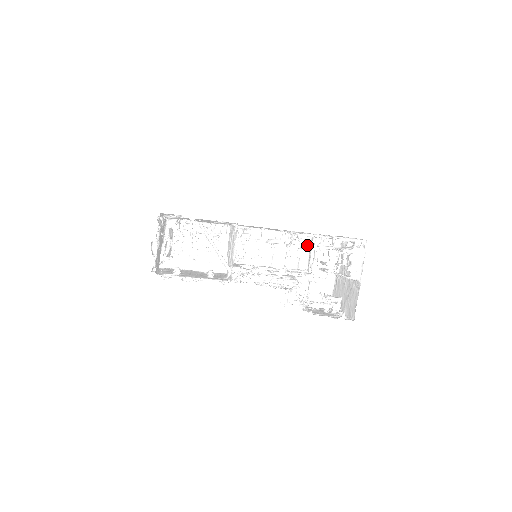
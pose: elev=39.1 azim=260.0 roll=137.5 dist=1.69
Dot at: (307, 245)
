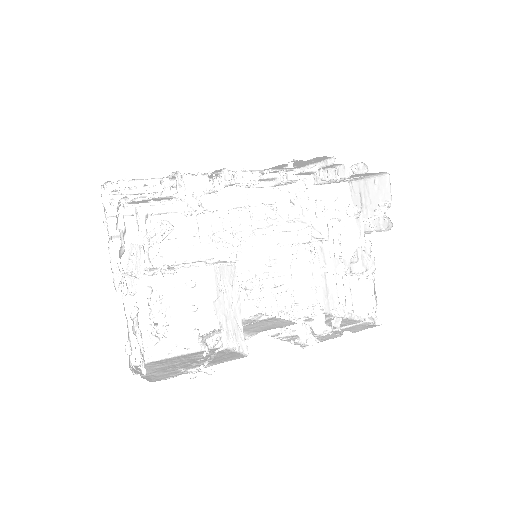
Dot at: (318, 332)
